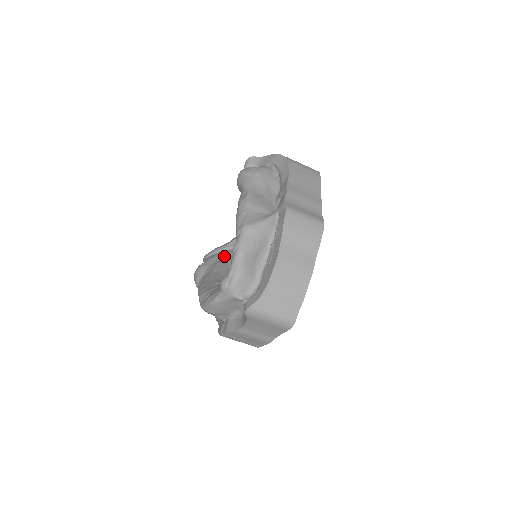
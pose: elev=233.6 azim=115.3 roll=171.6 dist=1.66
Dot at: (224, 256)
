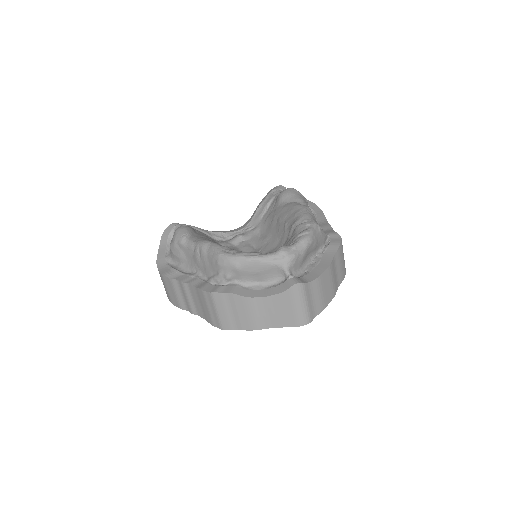
Dot at: occluded
